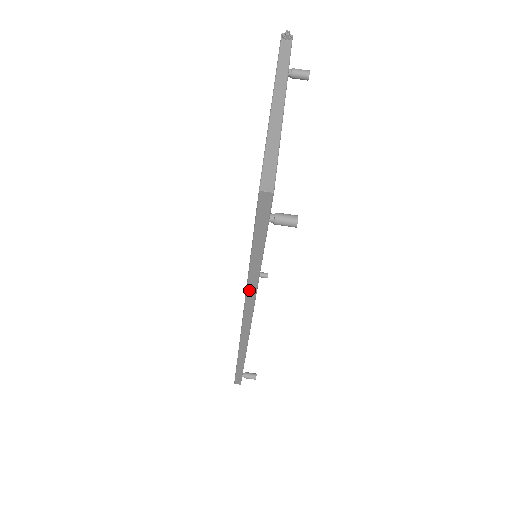
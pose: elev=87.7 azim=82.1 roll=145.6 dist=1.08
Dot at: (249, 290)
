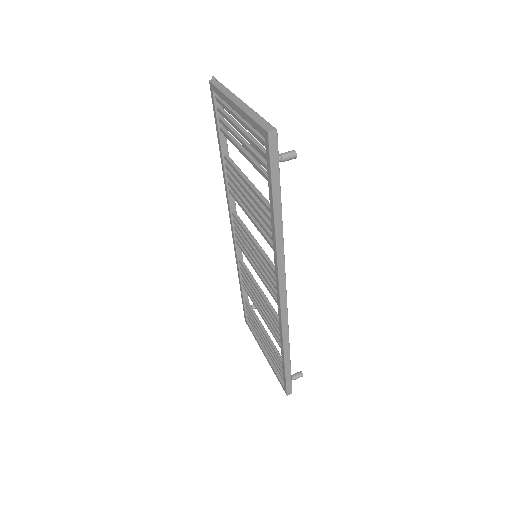
Dot at: (278, 246)
